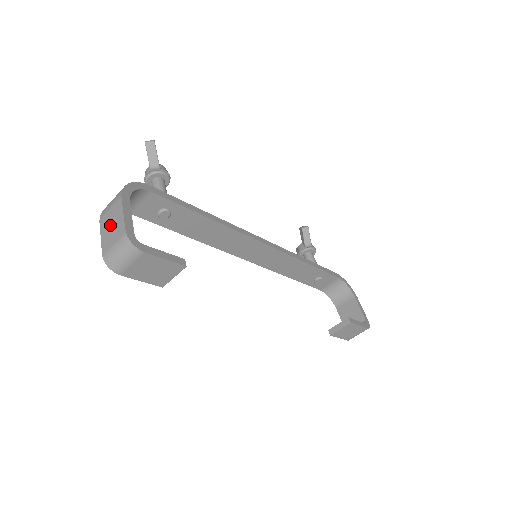
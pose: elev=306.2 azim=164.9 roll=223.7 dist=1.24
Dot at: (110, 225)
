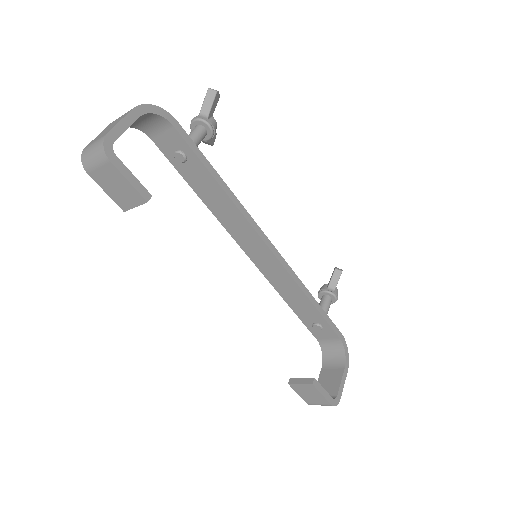
Dot at: (109, 127)
